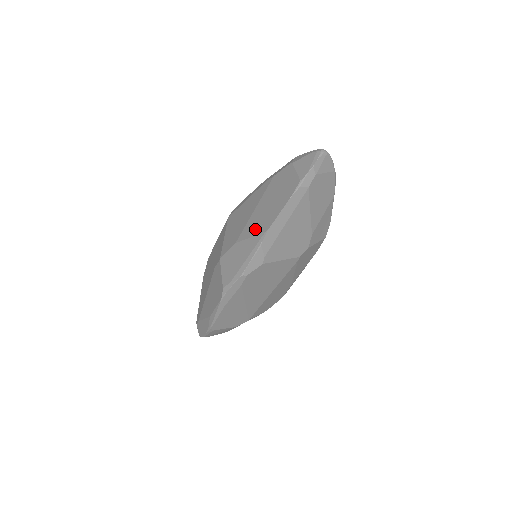
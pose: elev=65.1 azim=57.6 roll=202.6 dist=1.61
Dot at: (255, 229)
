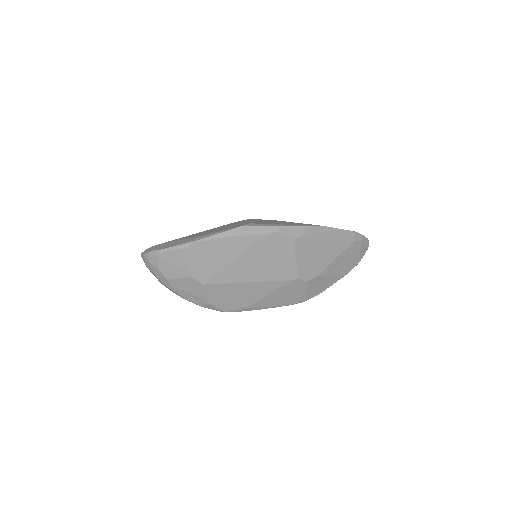
Dot at: occluded
